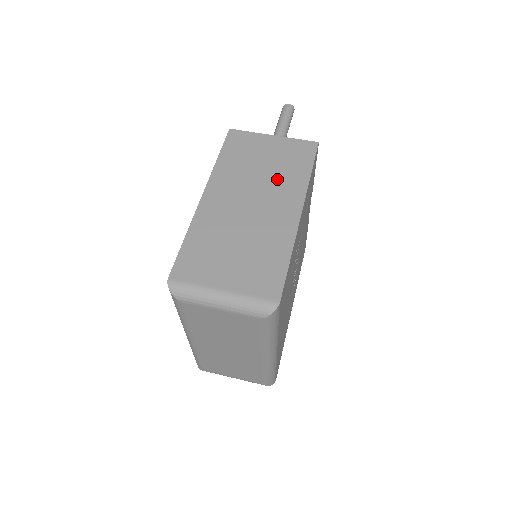
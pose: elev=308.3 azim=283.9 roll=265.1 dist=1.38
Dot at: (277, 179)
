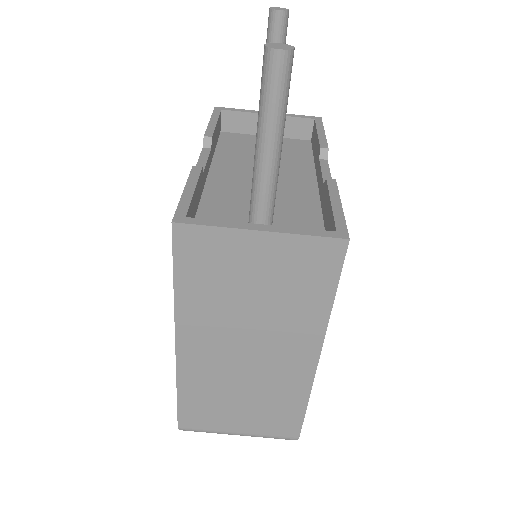
Dot at: (279, 316)
